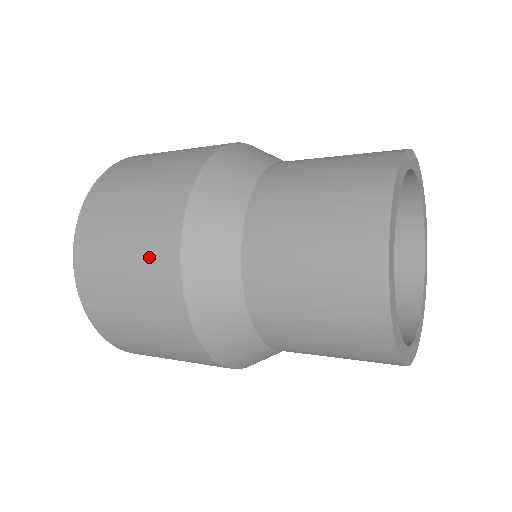
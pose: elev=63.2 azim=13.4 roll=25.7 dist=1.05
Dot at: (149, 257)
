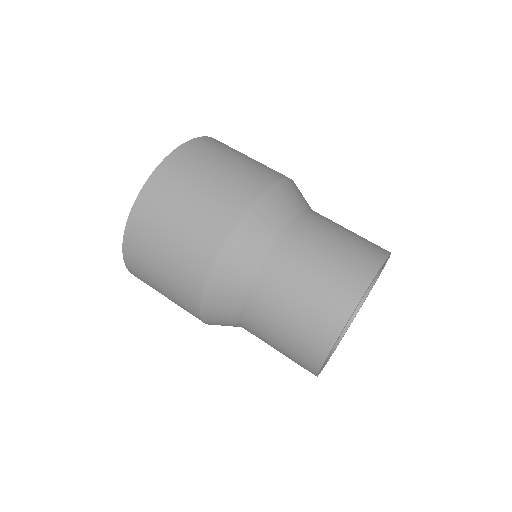
Dot at: (247, 174)
